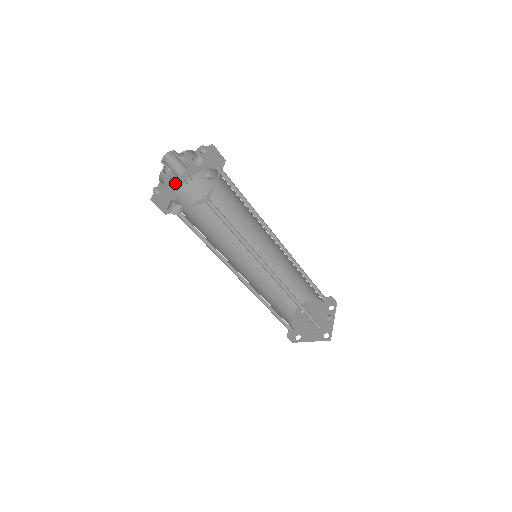
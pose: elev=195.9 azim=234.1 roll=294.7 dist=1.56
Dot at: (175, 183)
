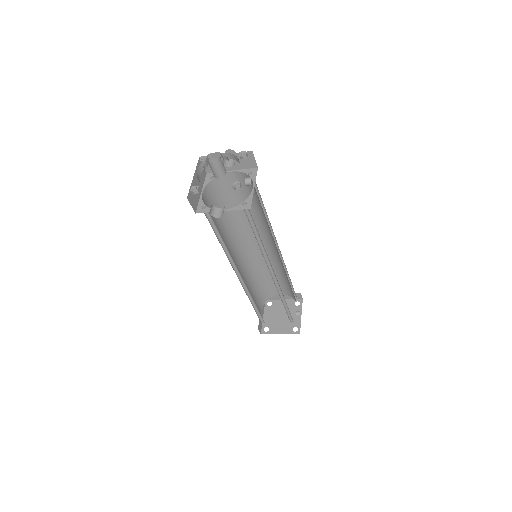
Dot at: (201, 181)
